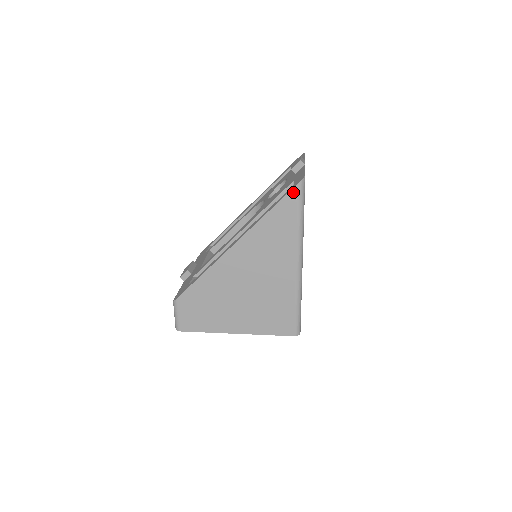
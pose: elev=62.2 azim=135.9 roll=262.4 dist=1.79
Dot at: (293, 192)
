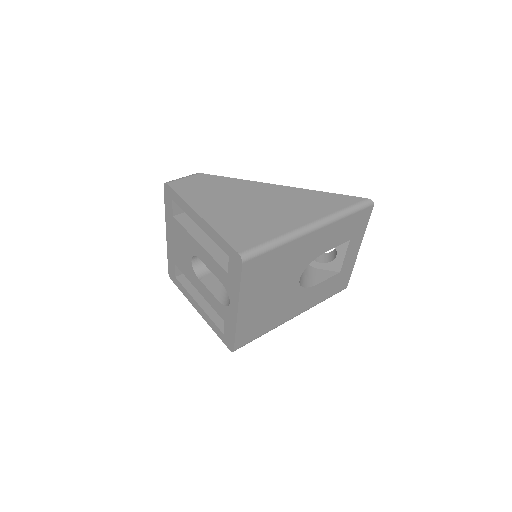
Dot at: (358, 198)
